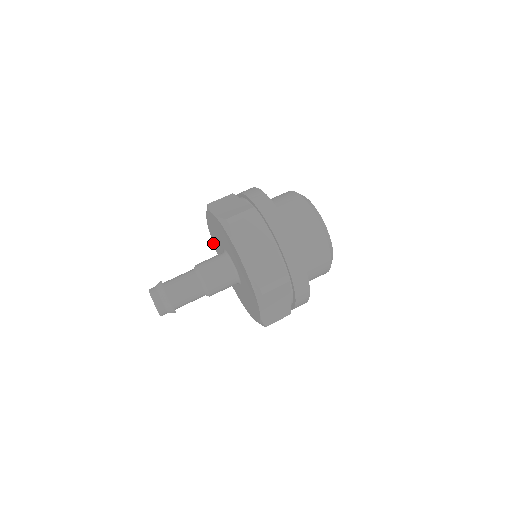
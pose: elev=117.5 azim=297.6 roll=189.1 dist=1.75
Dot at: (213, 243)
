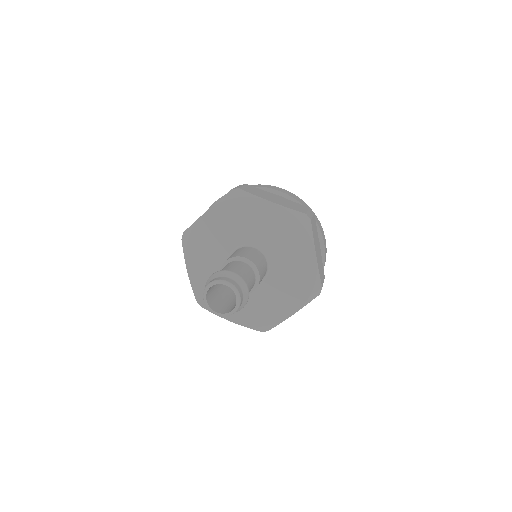
Dot at: (192, 233)
